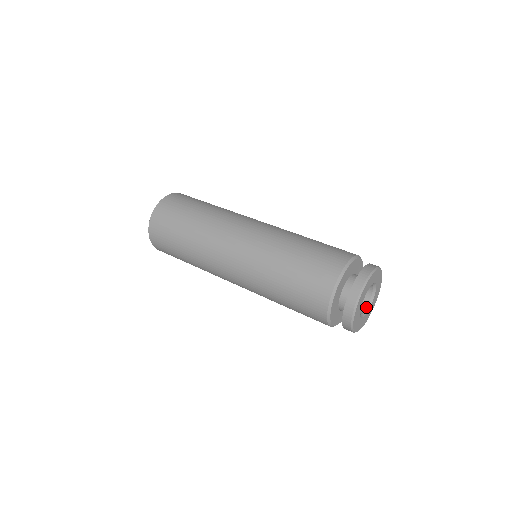
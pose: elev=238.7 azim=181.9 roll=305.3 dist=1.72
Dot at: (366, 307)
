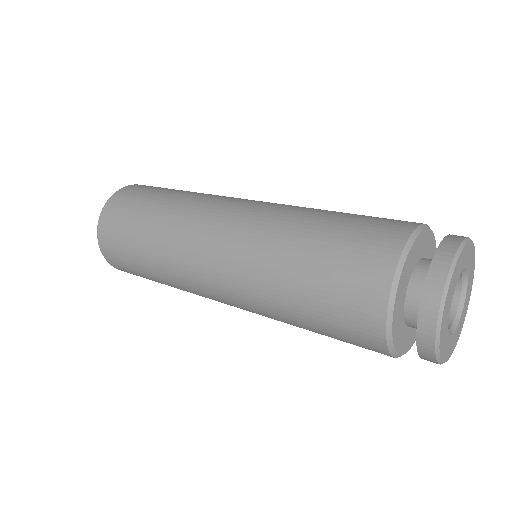
Dot at: (459, 298)
